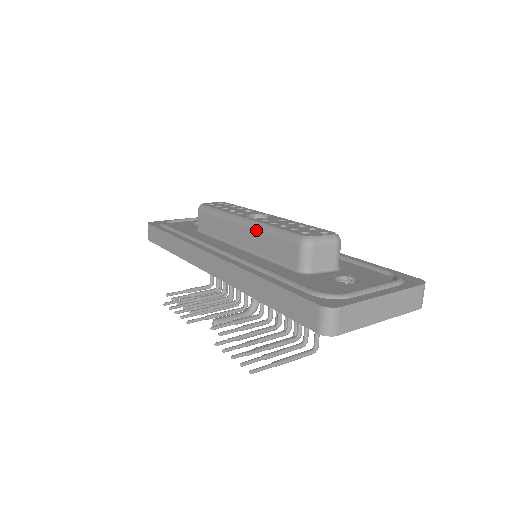
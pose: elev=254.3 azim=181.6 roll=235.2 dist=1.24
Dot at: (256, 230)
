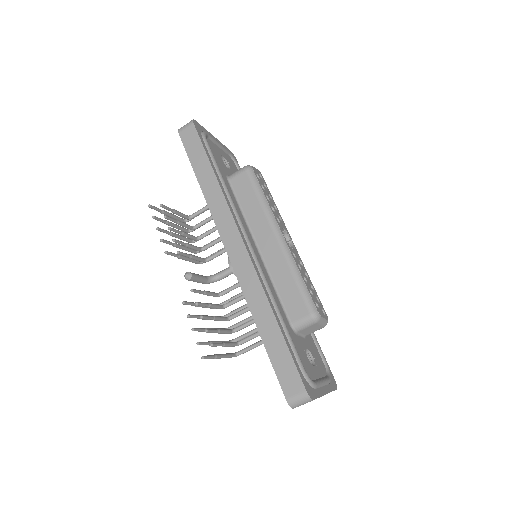
Dot at: (286, 260)
